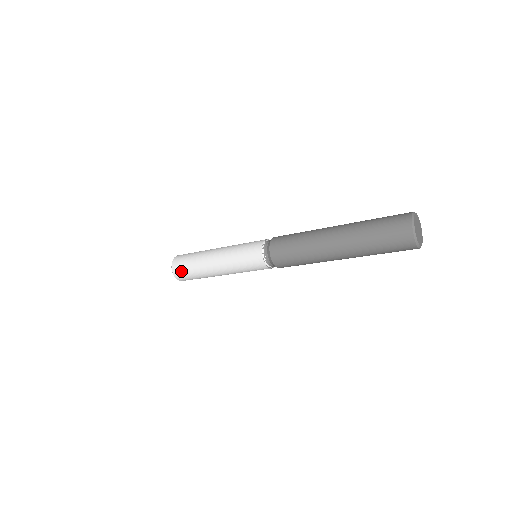
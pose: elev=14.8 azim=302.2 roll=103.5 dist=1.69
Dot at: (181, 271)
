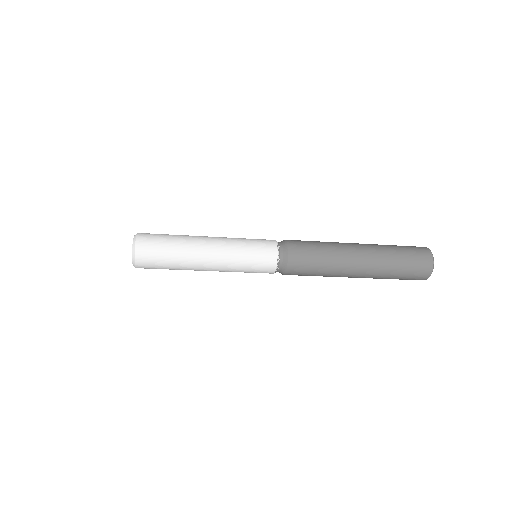
Dot at: (150, 255)
